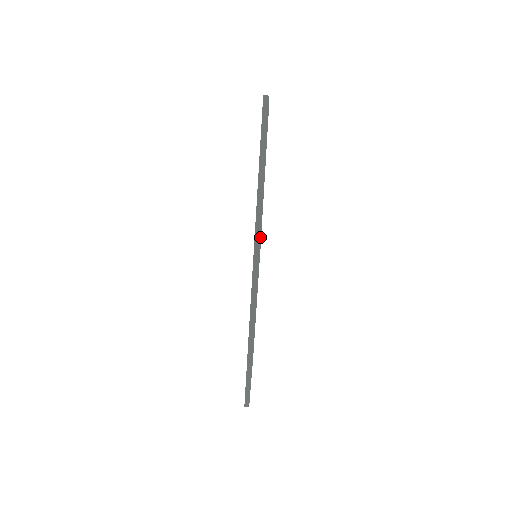
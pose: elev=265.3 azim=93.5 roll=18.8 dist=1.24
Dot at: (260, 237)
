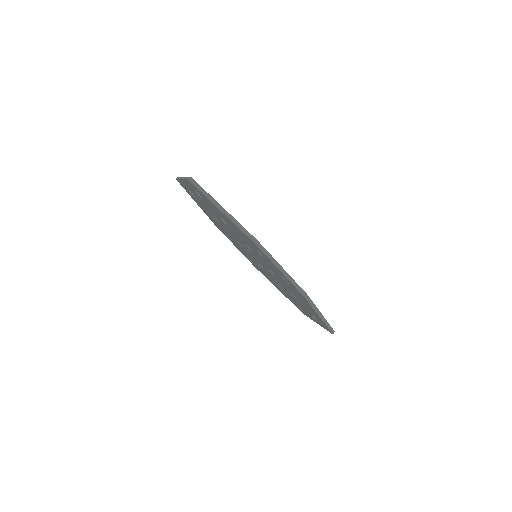
Dot at: (251, 235)
